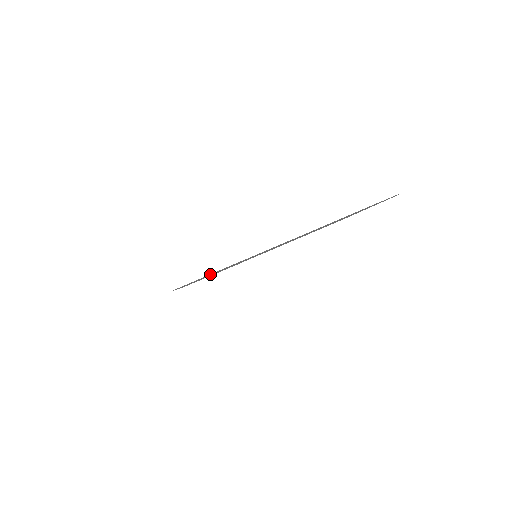
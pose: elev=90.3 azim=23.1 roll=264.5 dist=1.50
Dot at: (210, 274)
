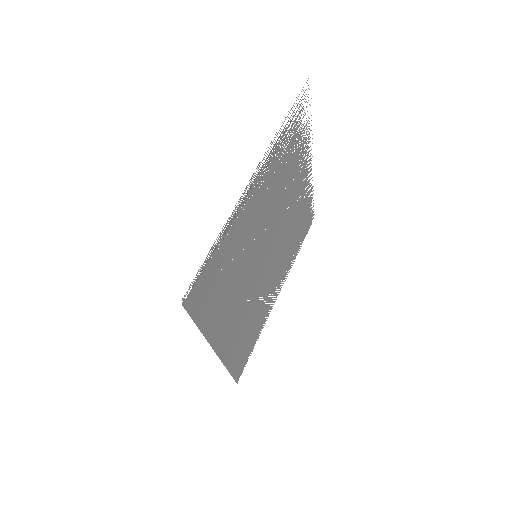
Dot at: occluded
